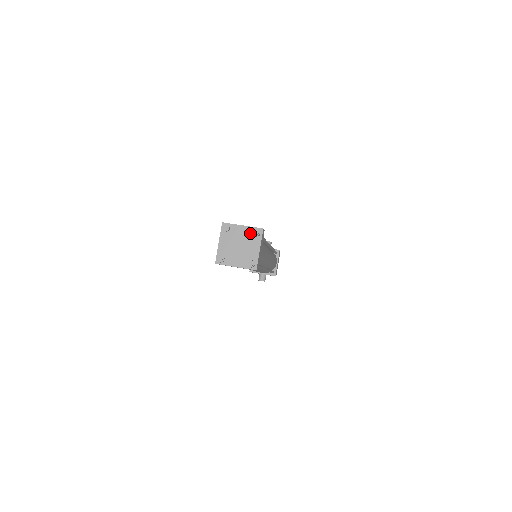
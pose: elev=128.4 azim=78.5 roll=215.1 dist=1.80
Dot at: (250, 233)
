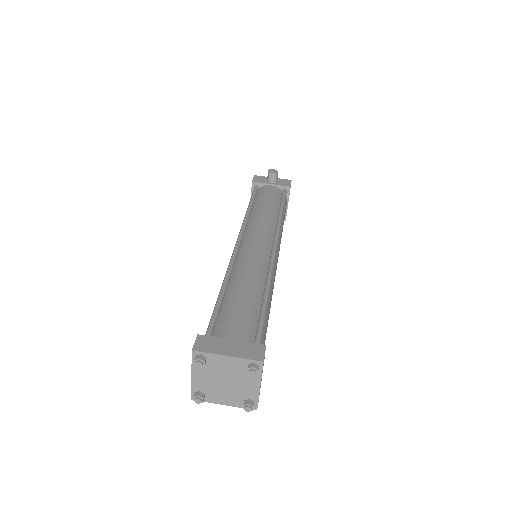
Dot at: (242, 366)
